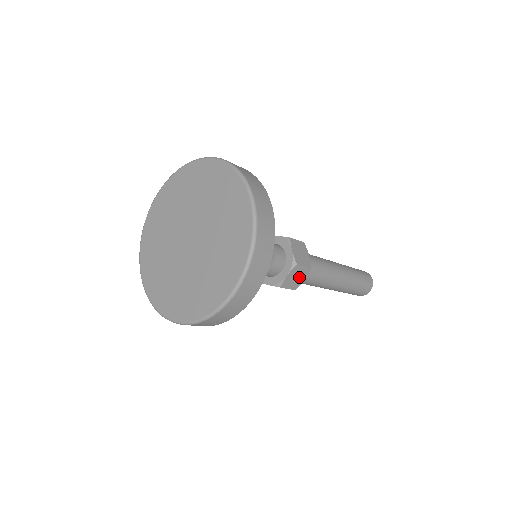
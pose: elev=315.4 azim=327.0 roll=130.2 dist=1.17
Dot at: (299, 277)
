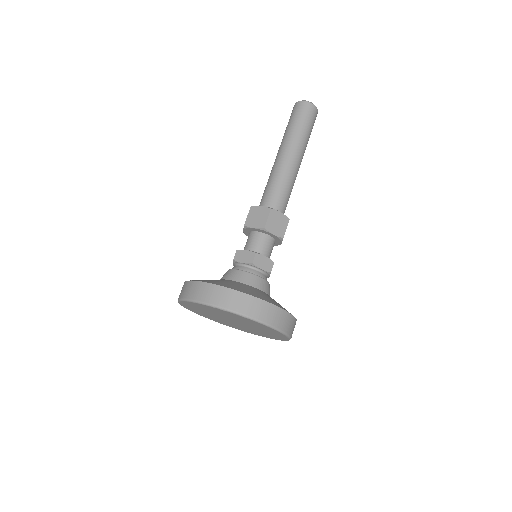
Dot at: occluded
